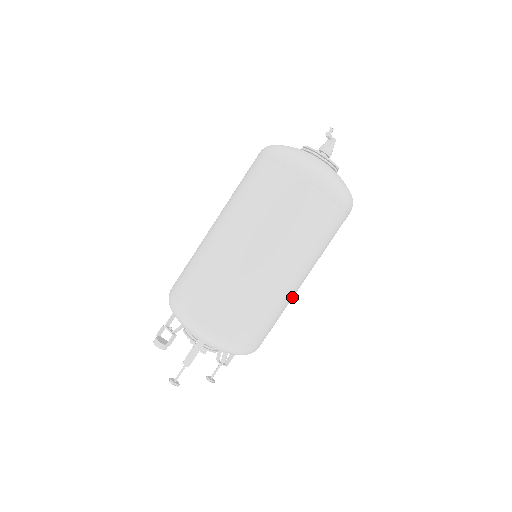
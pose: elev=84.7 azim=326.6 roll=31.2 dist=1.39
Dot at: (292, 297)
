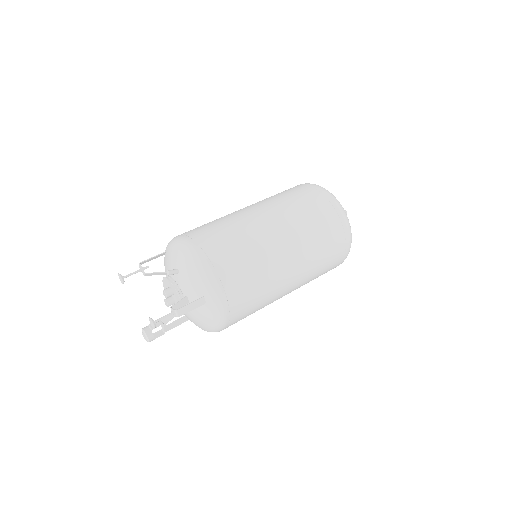
Dot at: (256, 233)
